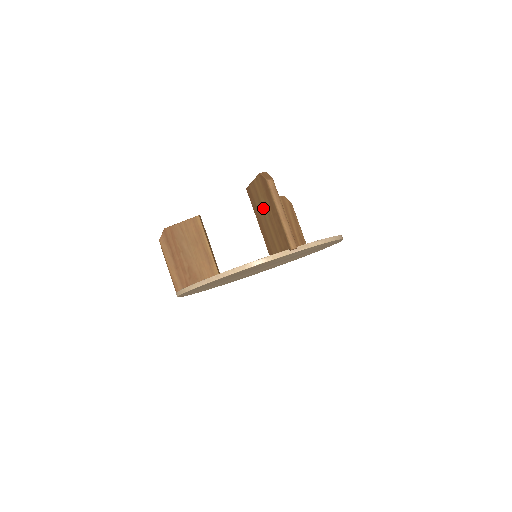
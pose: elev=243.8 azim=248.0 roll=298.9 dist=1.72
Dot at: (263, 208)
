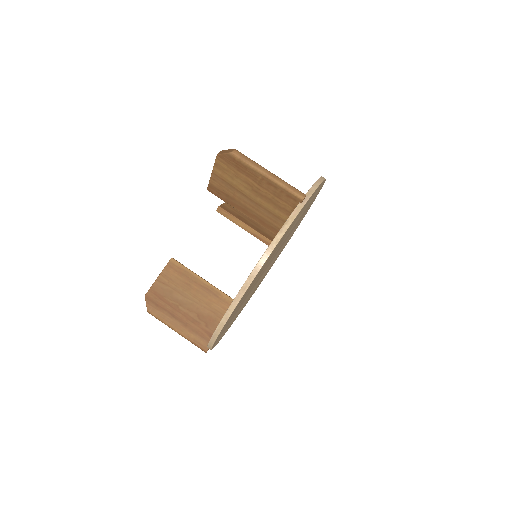
Dot at: (241, 190)
